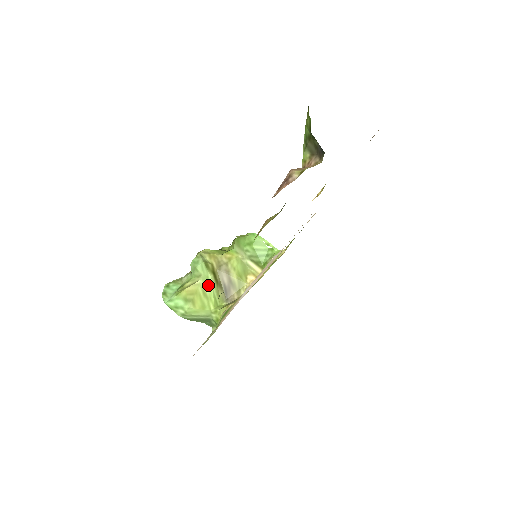
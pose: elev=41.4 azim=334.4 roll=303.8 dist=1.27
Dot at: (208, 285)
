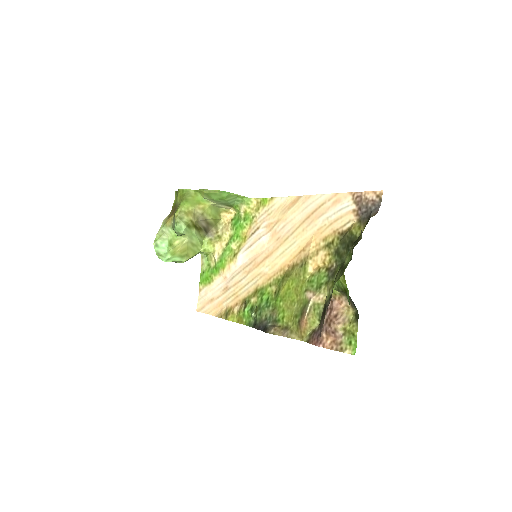
Dot at: (194, 238)
